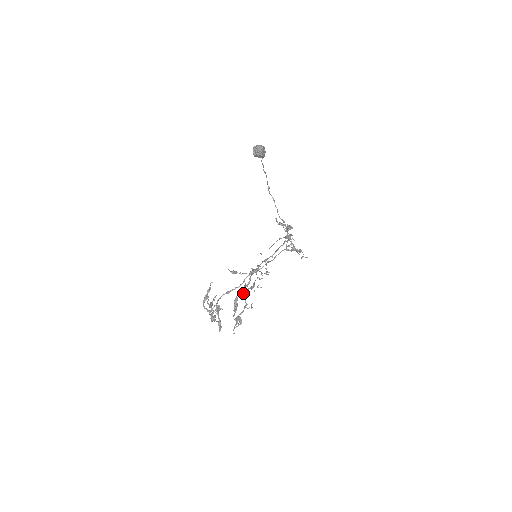
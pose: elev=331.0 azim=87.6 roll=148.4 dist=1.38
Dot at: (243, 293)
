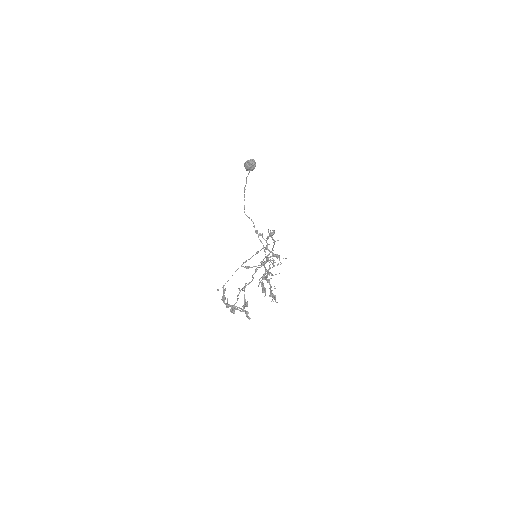
Dot at: (264, 279)
